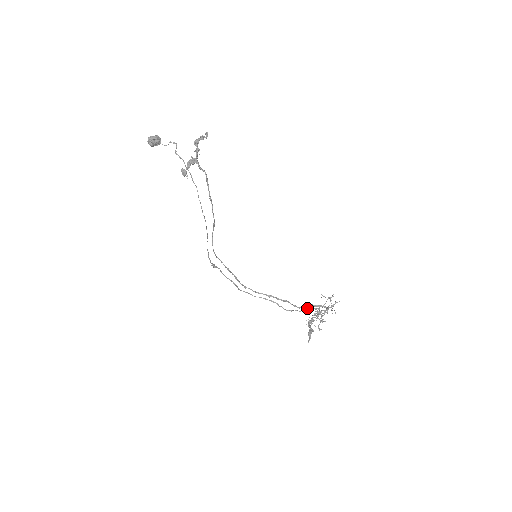
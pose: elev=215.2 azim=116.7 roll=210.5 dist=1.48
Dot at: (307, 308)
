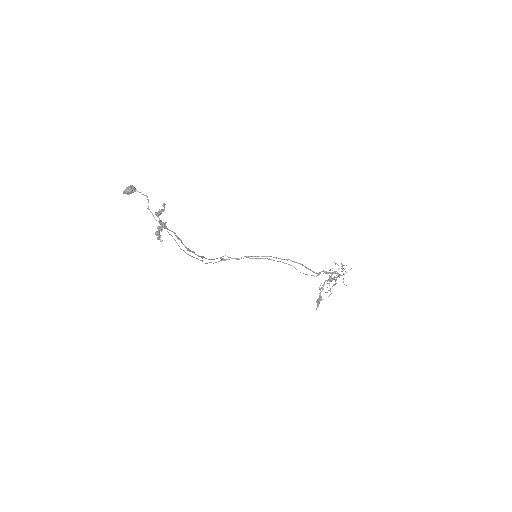
Dot at: occluded
